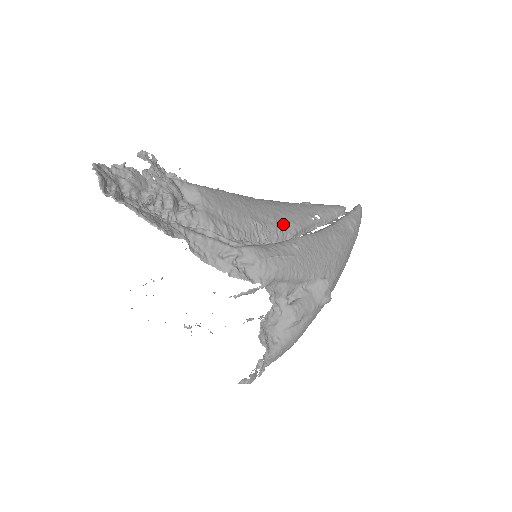
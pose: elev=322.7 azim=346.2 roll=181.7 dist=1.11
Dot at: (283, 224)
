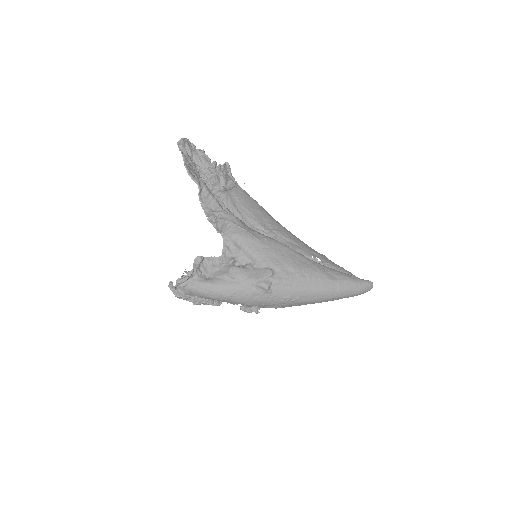
Dot at: (281, 239)
